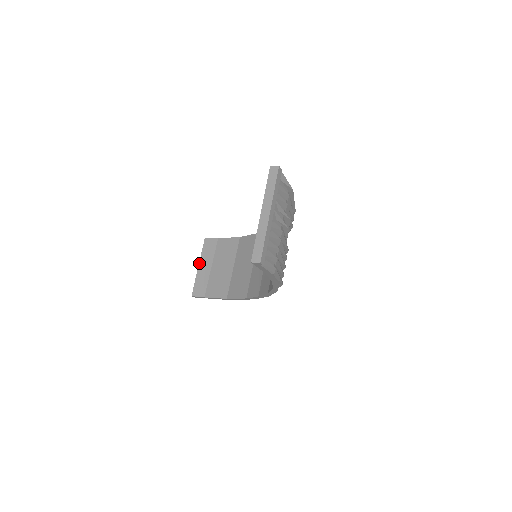
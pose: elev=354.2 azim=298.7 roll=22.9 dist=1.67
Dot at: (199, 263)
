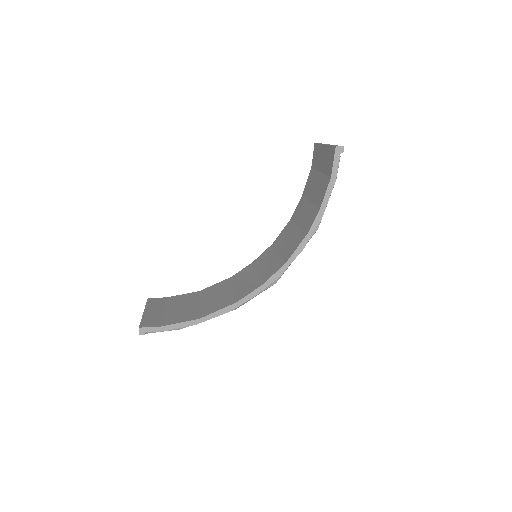
Dot at: (144, 310)
